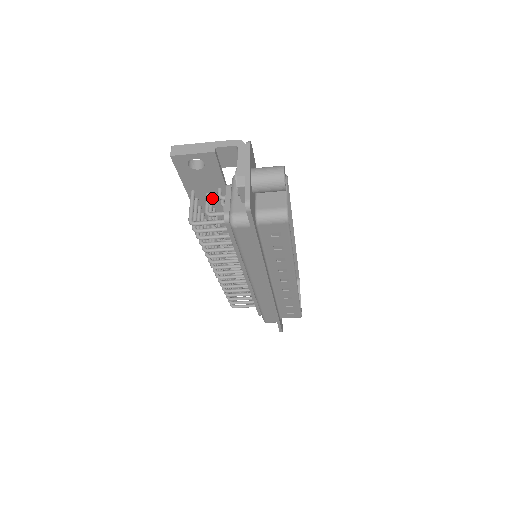
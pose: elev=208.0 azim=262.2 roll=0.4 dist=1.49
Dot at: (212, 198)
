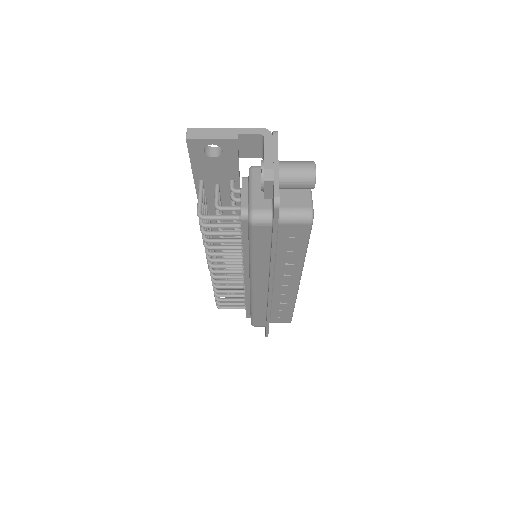
Dot at: (221, 190)
